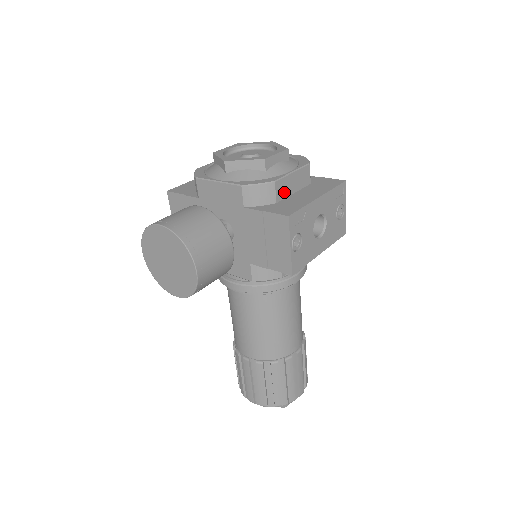
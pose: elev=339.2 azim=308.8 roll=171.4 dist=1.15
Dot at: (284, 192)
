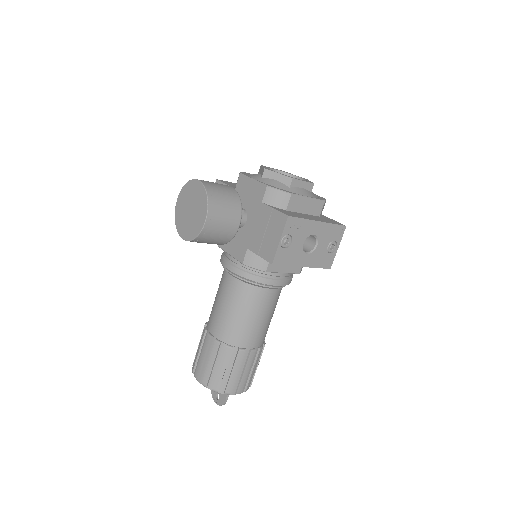
Dot at: (296, 207)
